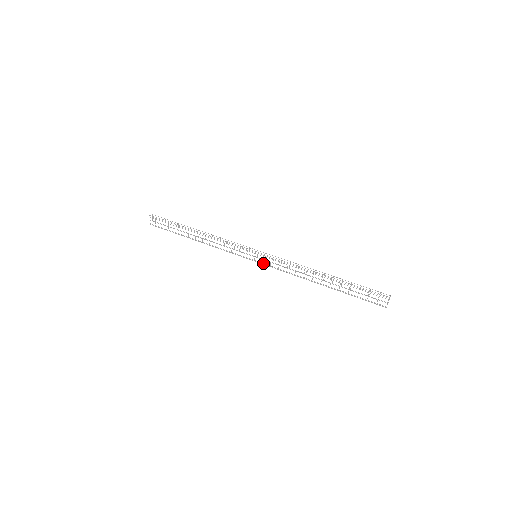
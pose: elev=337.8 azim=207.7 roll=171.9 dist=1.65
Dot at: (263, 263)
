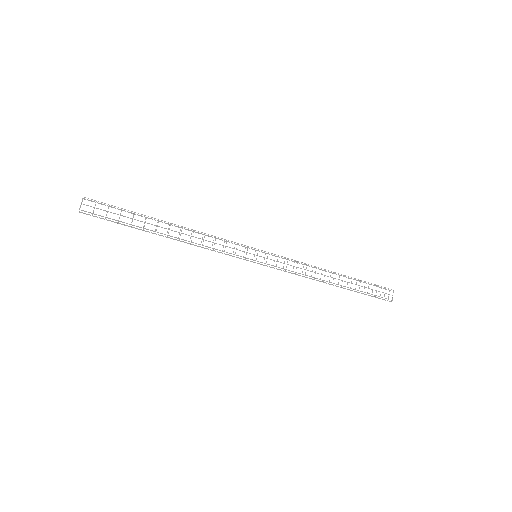
Dot at: (264, 265)
